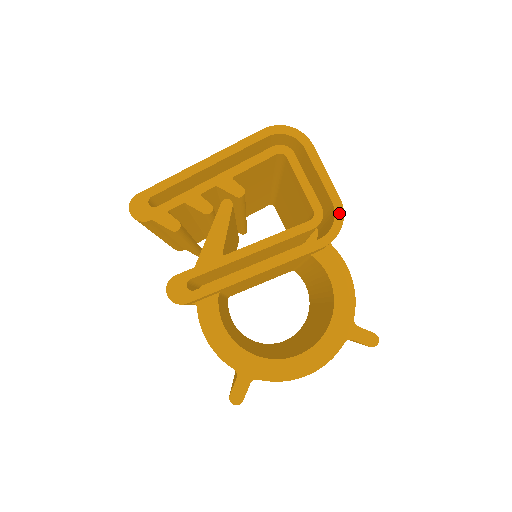
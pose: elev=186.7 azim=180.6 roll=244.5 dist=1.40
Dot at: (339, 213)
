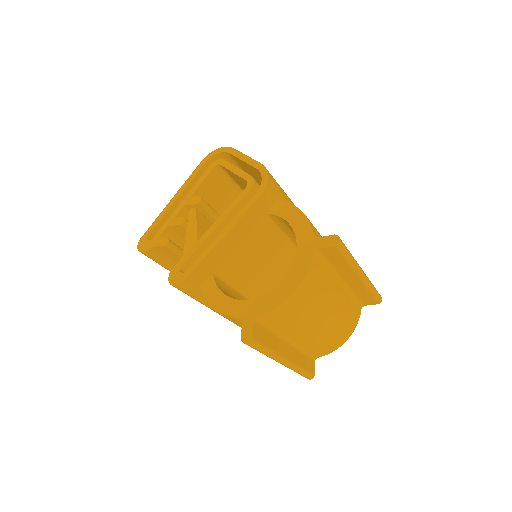
Dot at: (263, 171)
